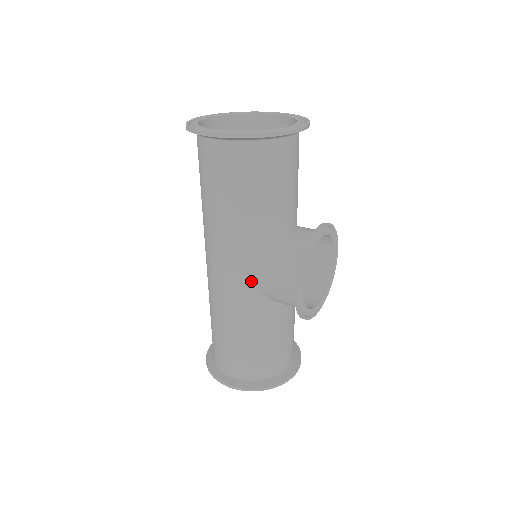
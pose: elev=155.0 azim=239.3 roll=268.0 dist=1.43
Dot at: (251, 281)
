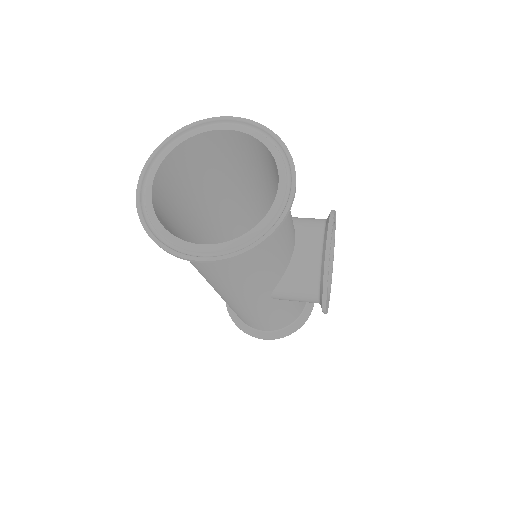
Dot at: (270, 299)
